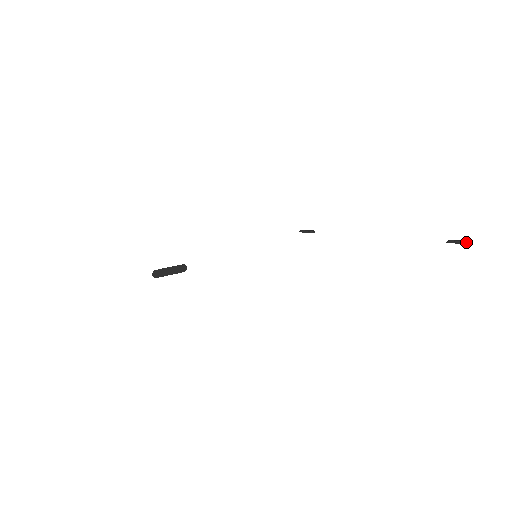
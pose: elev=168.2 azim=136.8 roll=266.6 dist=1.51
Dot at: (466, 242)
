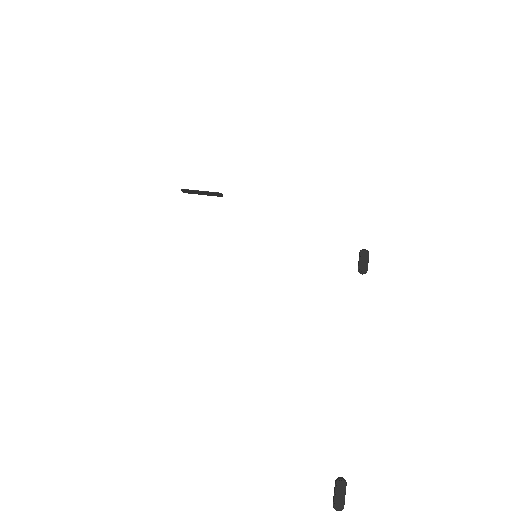
Dot at: (333, 505)
